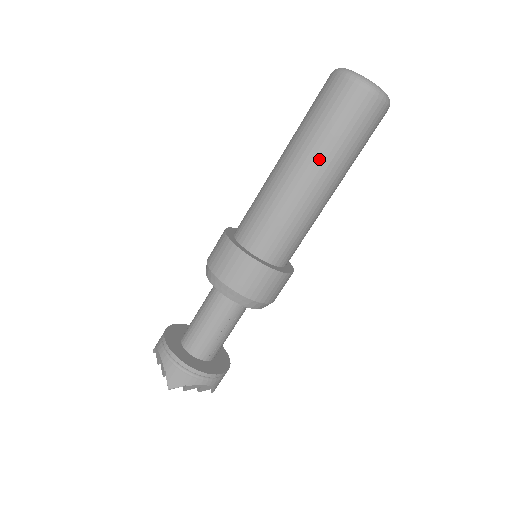
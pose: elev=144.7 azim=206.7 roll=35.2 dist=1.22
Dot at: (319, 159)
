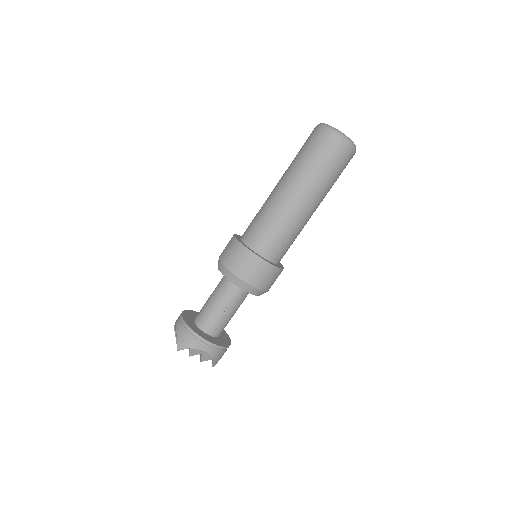
Dot at: (300, 180)
